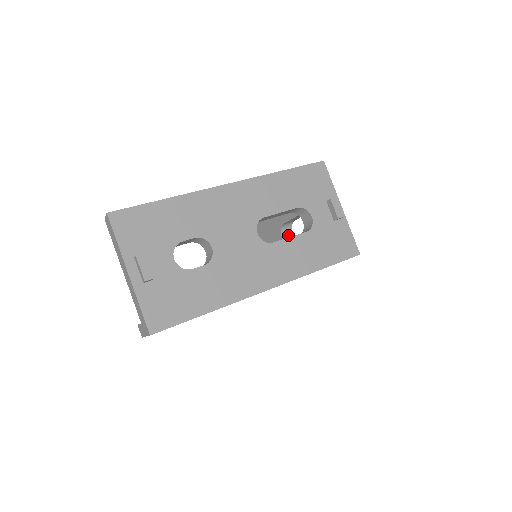
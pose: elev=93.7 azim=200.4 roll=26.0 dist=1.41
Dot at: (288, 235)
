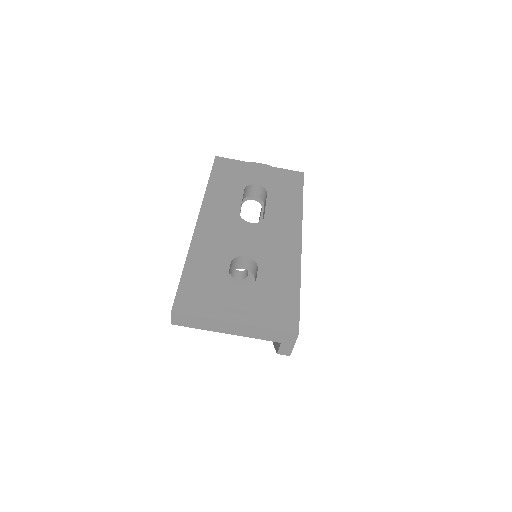
Dot at: occluded
